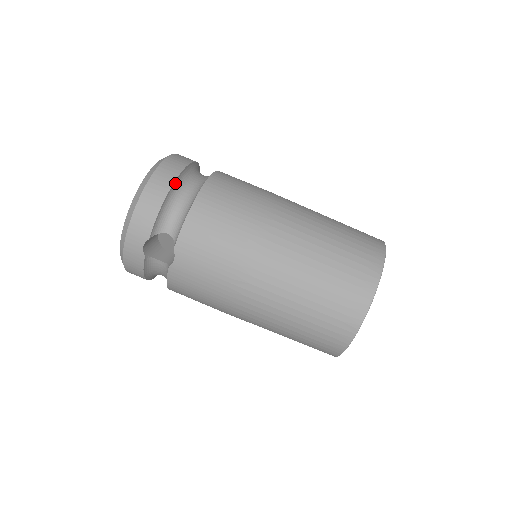
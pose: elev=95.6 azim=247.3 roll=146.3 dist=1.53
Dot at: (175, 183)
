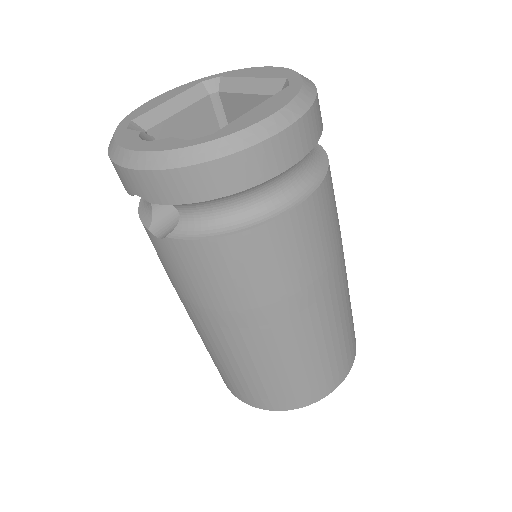
Dot at: (246, 188)
